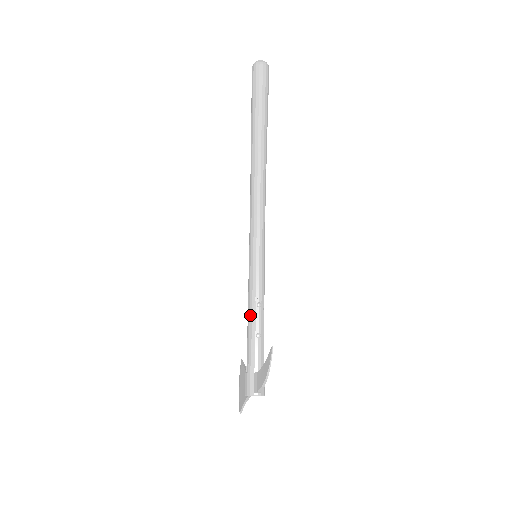
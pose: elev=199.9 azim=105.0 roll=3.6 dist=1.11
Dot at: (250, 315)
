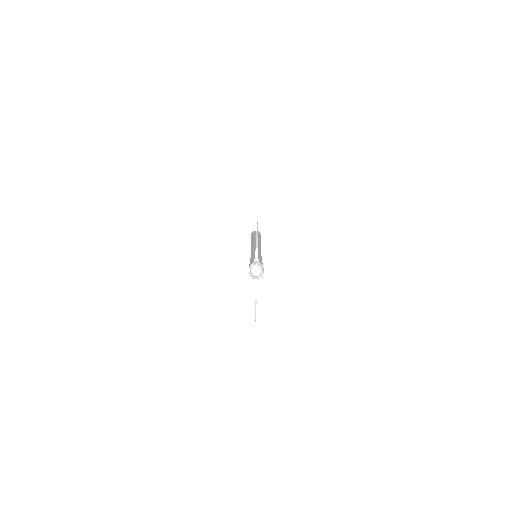
Dot at: (251, 257)
